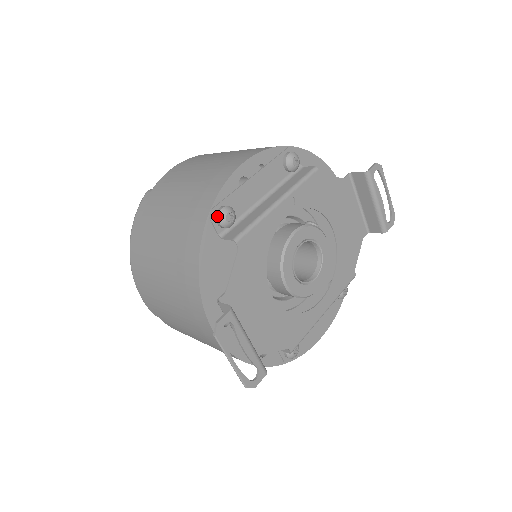
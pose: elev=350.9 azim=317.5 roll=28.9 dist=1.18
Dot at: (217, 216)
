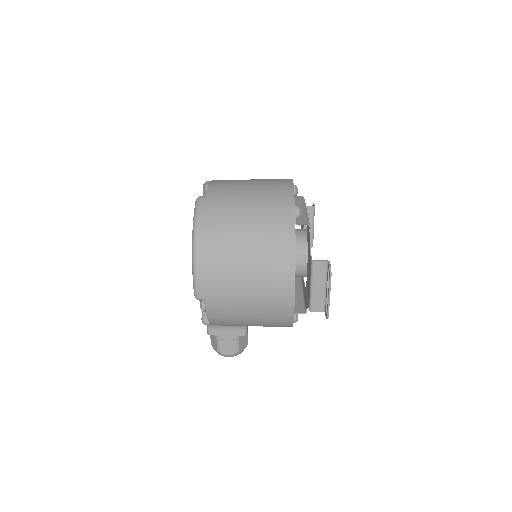
Dot at: (298, 210)
